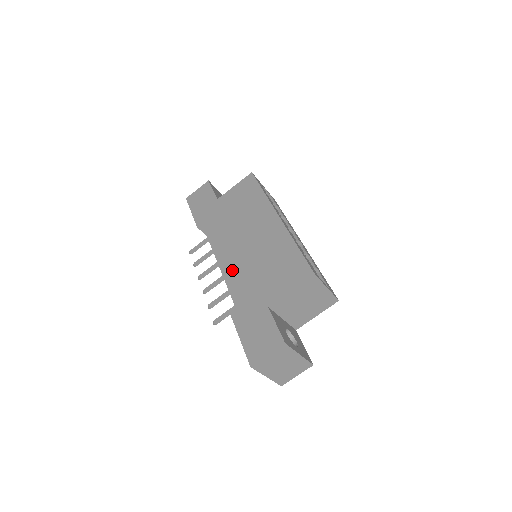
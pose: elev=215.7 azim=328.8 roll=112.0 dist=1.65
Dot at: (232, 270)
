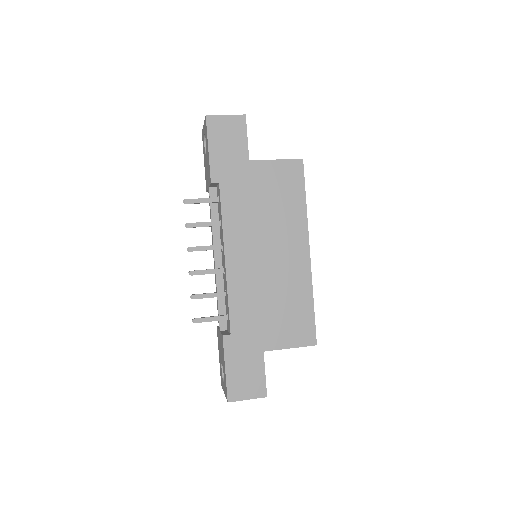
Dot at: (240, 283)
